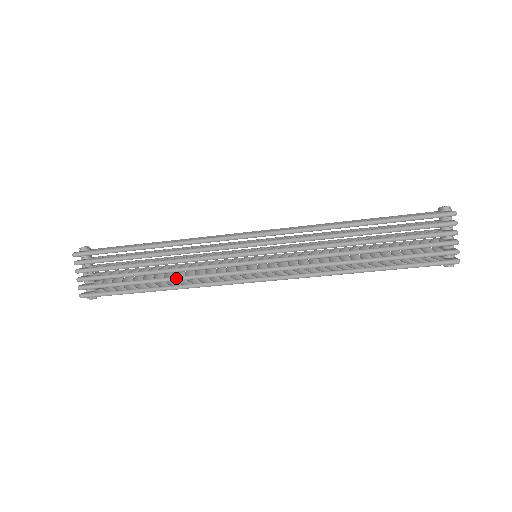
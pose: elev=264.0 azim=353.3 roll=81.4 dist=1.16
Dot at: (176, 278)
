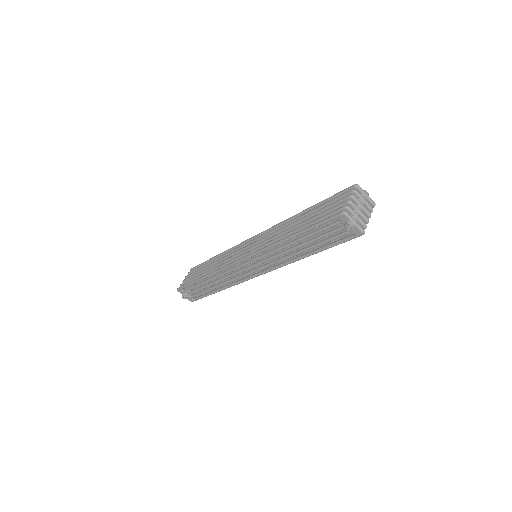
Dot at: (213, 268)
